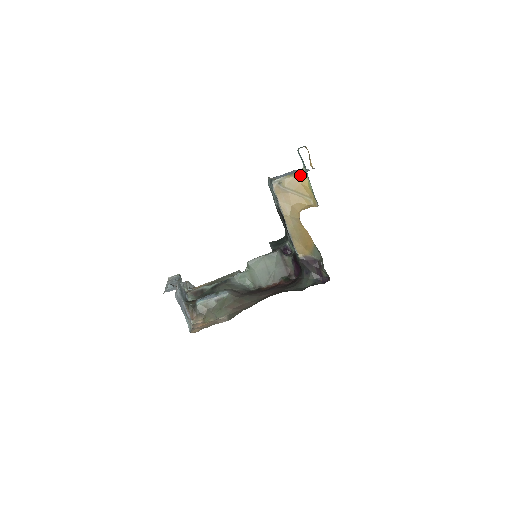
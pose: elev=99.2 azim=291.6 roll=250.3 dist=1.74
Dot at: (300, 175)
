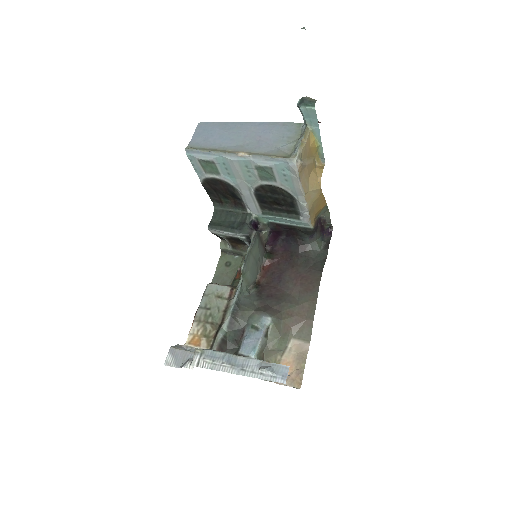
Dot at: (309, 137)
